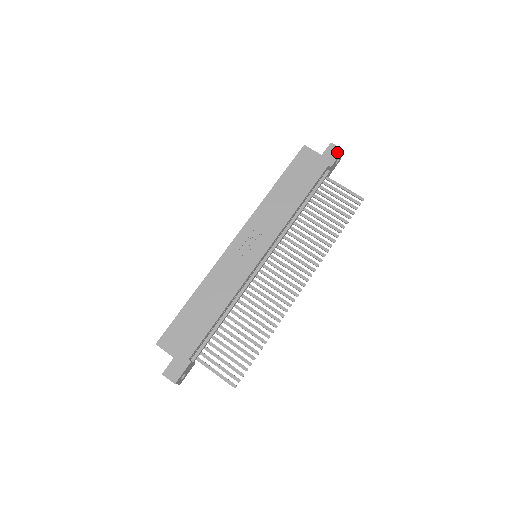
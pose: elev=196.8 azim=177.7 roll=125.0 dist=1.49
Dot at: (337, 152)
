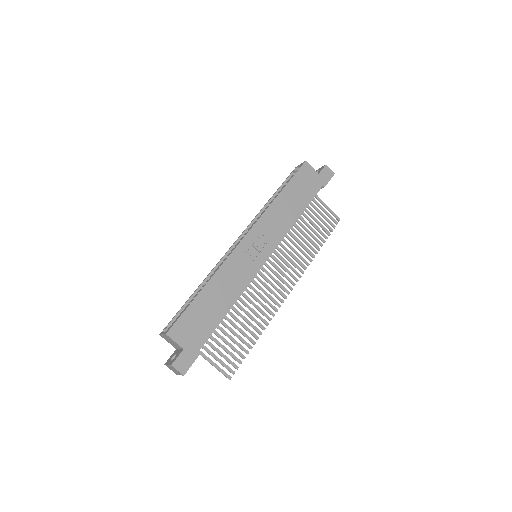
Dot at: (330, 175)
